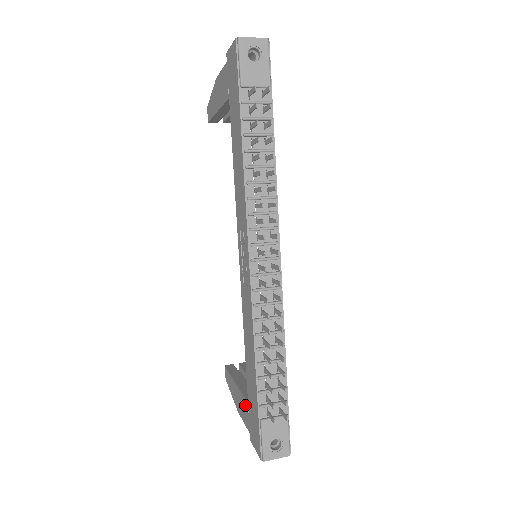
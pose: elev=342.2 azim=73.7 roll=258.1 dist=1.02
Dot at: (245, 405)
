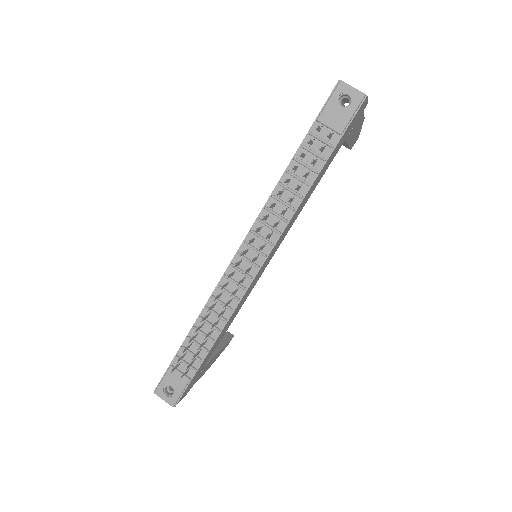
Dot at: occluded
